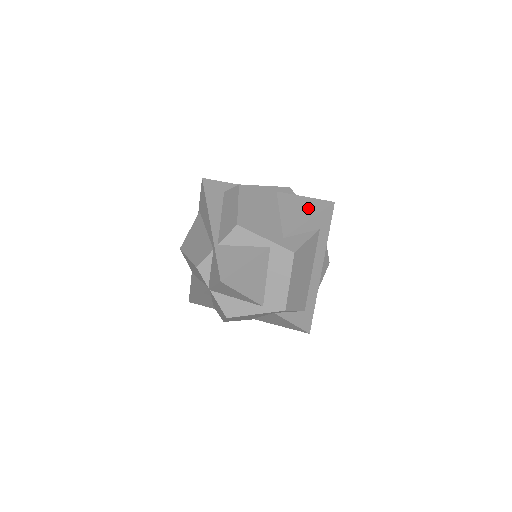
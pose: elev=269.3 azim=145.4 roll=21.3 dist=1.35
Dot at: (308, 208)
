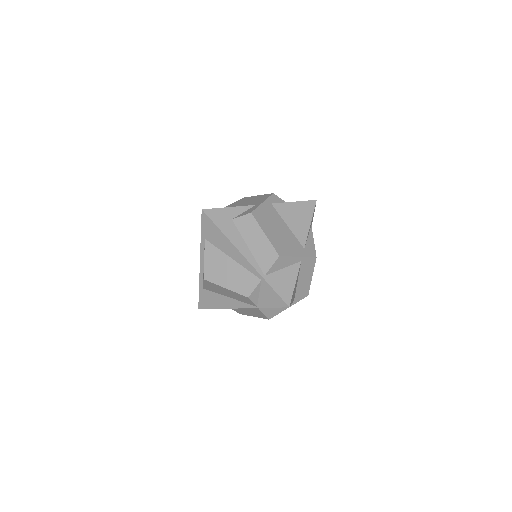
Dot at: (303, 213)
